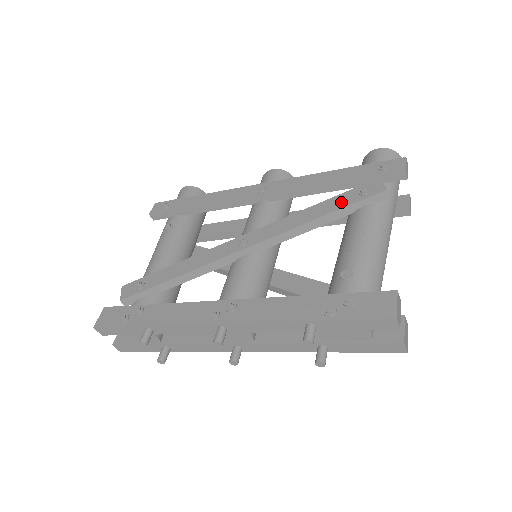
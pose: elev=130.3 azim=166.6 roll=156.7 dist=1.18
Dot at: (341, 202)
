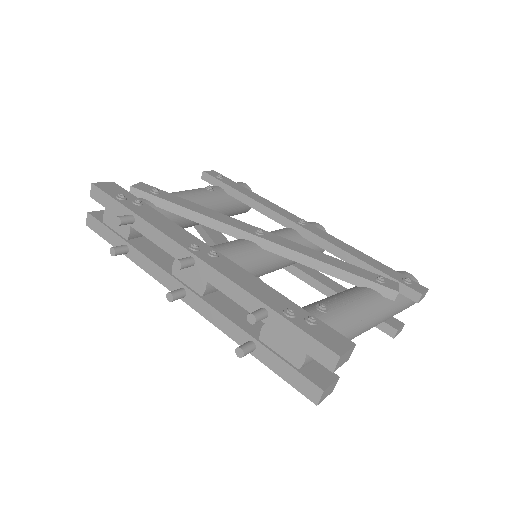
Dot at: (357, 271)
